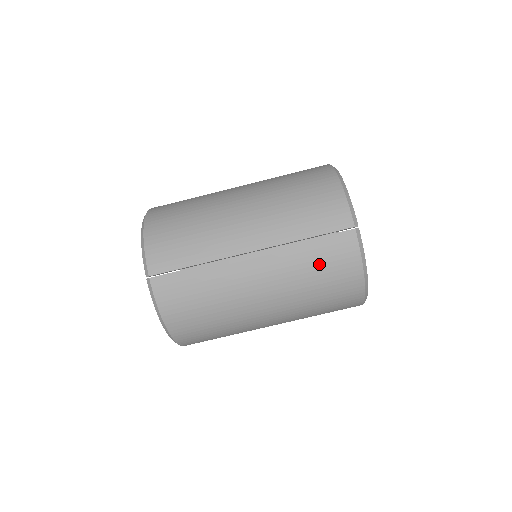
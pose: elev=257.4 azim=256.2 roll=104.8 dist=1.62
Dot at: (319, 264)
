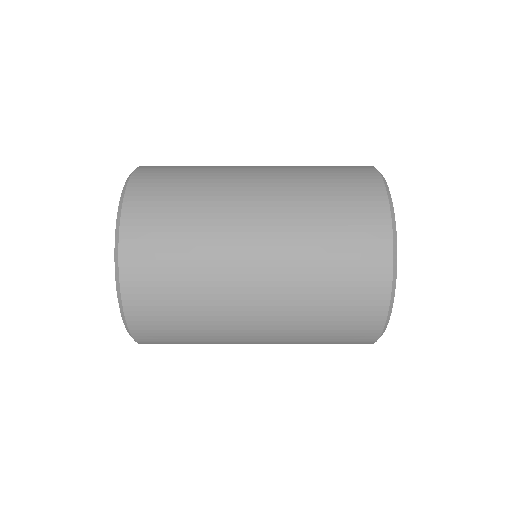
Dot at: (329, 340)
